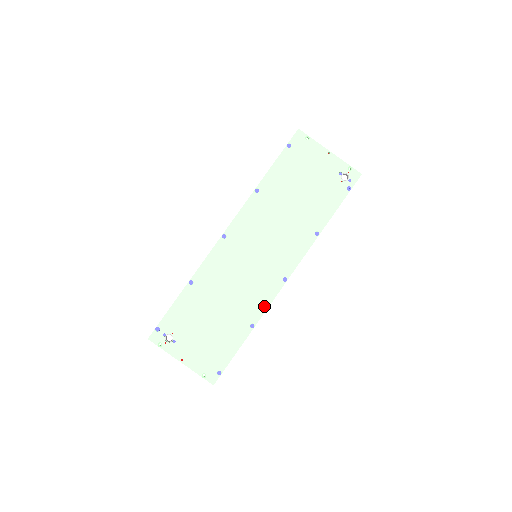
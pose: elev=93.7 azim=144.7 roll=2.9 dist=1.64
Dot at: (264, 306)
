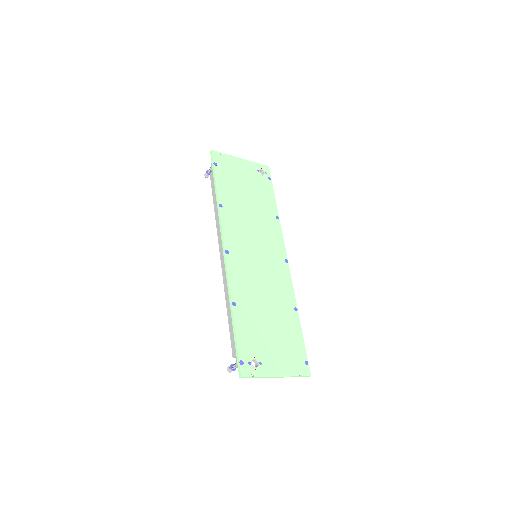
Dot at: (290, 289)
